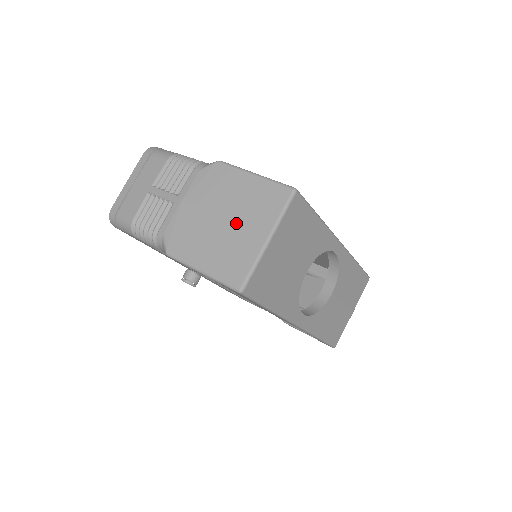
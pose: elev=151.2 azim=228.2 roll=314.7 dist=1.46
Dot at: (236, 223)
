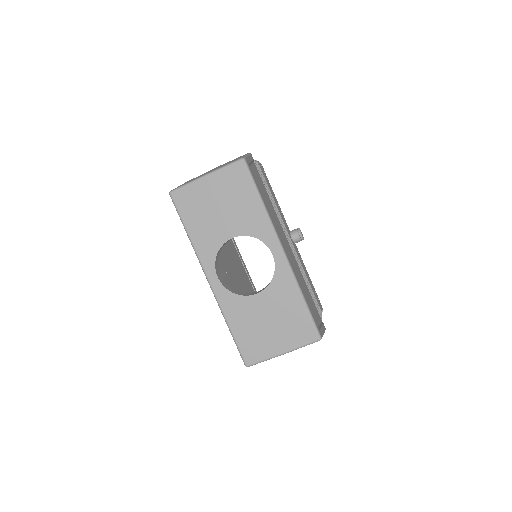
Dot at: occluded
